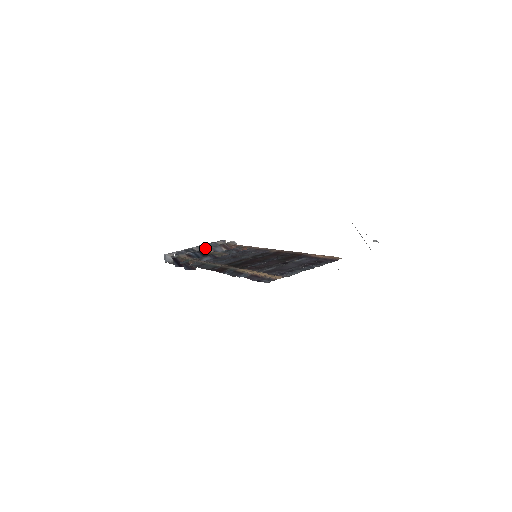
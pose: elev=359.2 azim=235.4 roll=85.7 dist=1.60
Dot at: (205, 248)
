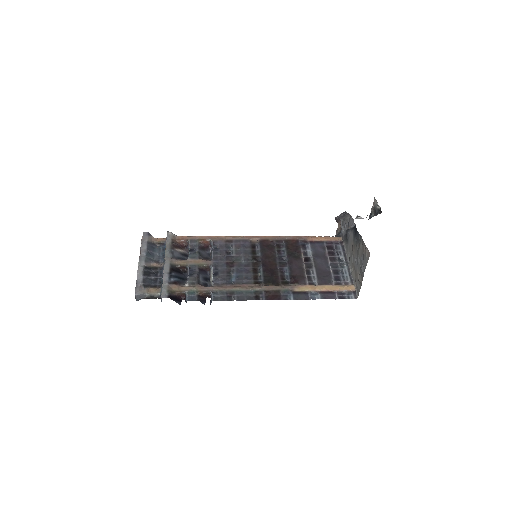
Dot at: (166, 261)
